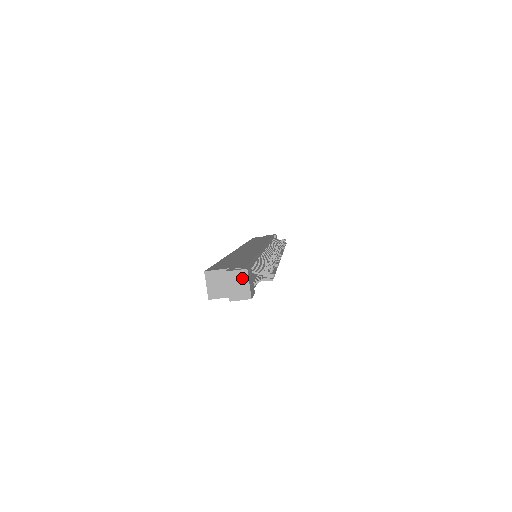
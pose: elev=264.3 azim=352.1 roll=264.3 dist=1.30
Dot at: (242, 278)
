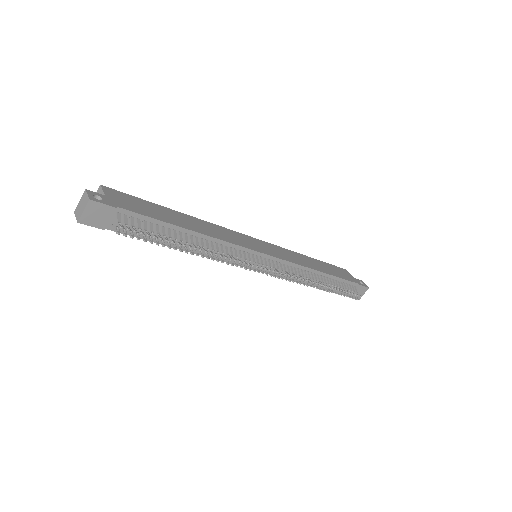
Dot at: (85, 203)
